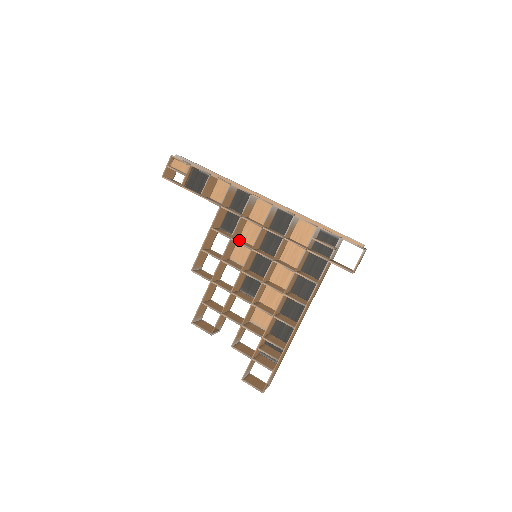
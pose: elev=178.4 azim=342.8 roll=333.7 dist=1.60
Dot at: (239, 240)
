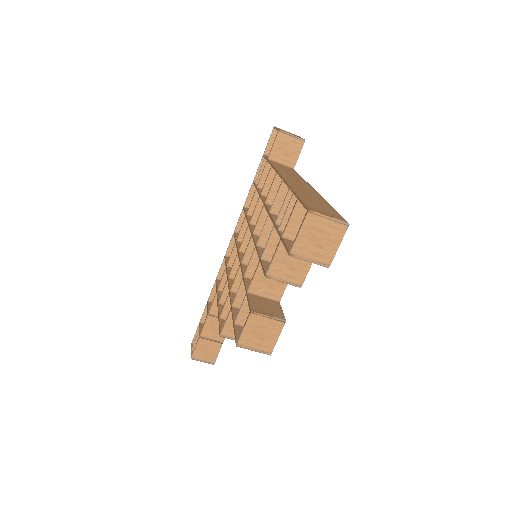
Dot at: occluded
